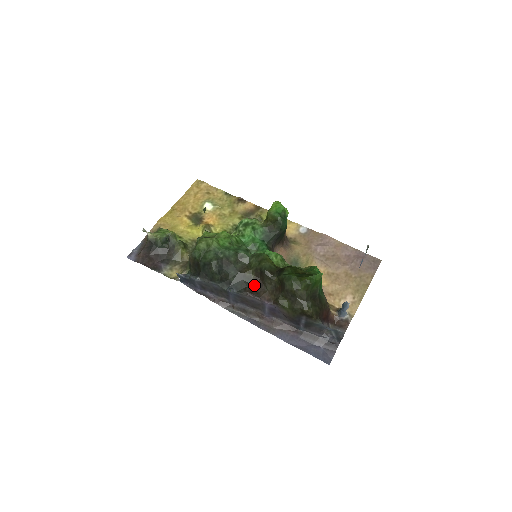
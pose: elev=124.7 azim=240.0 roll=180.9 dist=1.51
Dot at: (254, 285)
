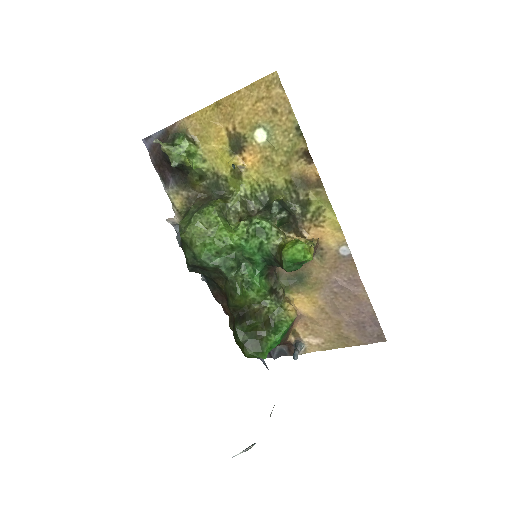
Dot at: (223, 293)
